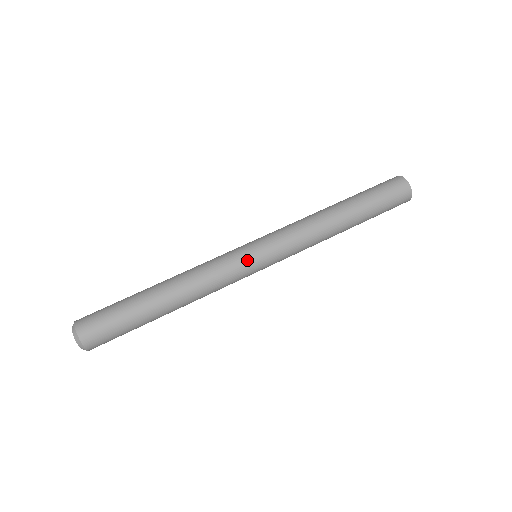
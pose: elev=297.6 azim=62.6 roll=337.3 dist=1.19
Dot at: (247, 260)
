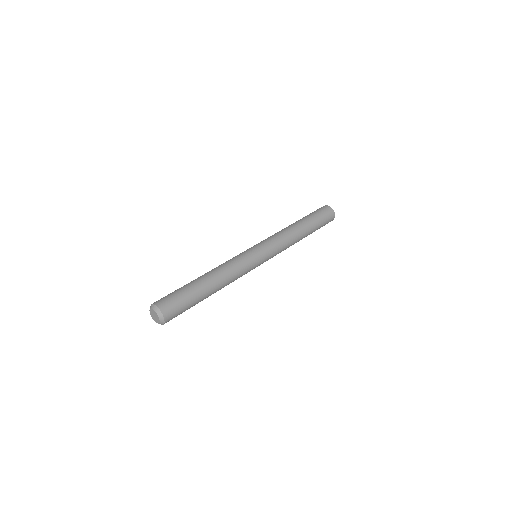
Dot at: (249, 251)
